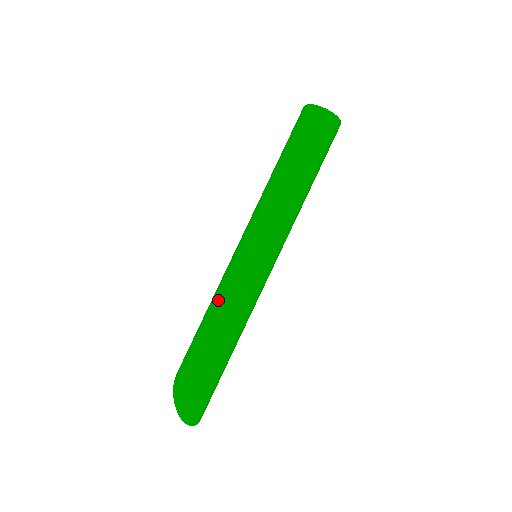
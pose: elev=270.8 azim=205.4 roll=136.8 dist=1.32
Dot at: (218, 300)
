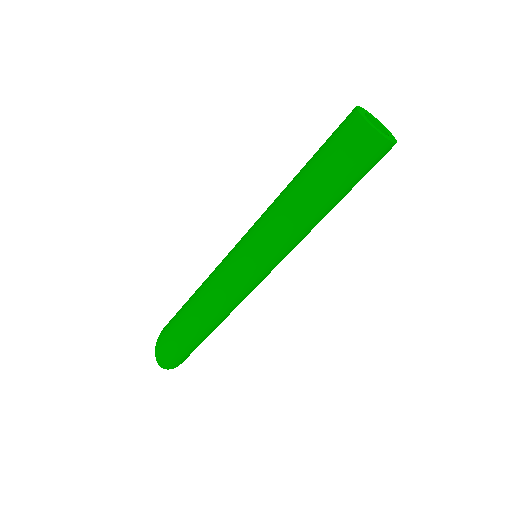
Dot at: (206, 283)
